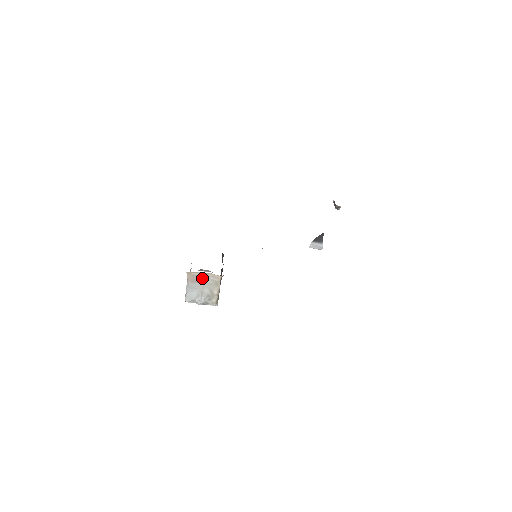
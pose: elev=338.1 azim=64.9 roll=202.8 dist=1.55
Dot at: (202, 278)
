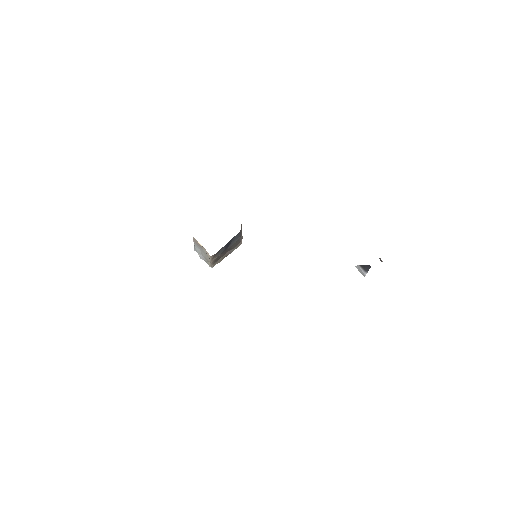
Dot at: (201, 246)
